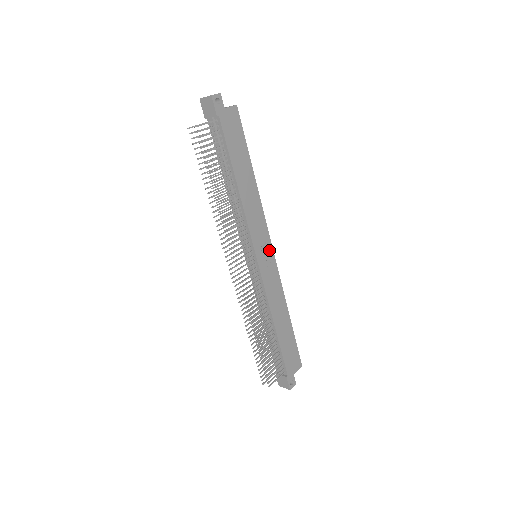
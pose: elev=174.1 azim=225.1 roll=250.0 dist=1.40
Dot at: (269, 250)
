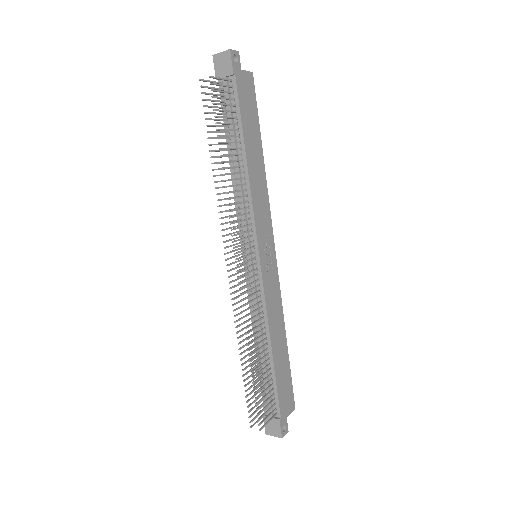
Dot at: (272, 251)
